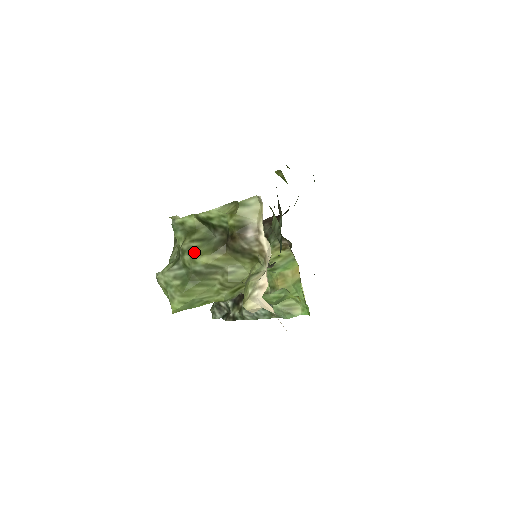
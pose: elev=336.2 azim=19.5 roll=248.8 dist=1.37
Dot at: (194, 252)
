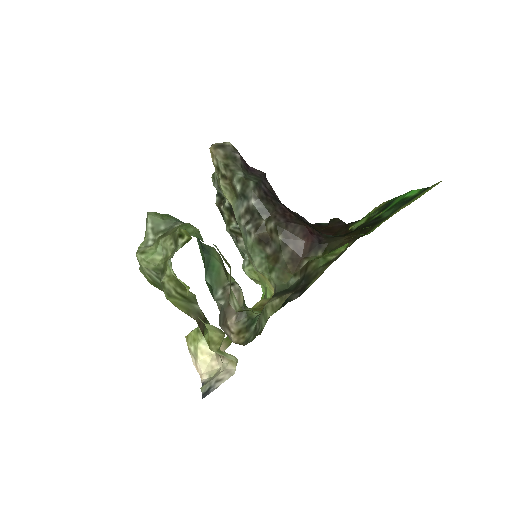
Dot at: (171, 298)
